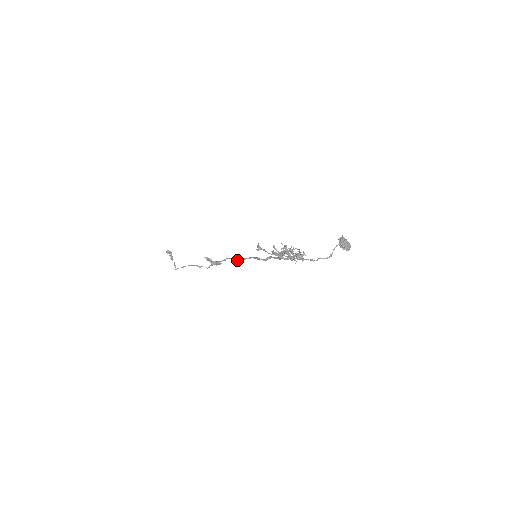
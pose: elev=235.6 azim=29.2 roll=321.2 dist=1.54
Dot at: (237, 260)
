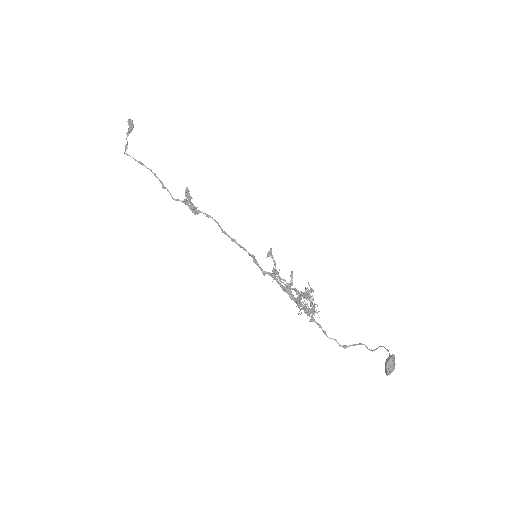
Dot at: (224, 232)
